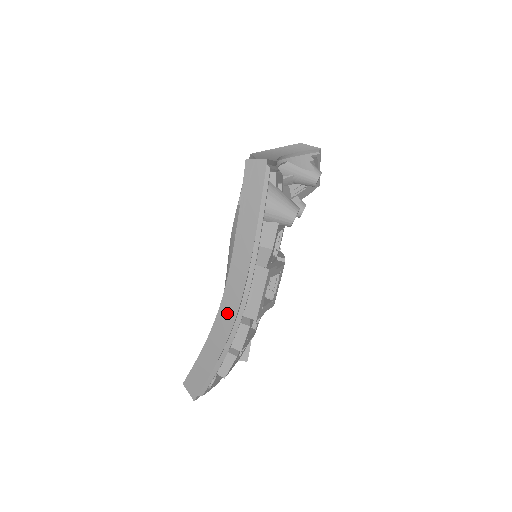
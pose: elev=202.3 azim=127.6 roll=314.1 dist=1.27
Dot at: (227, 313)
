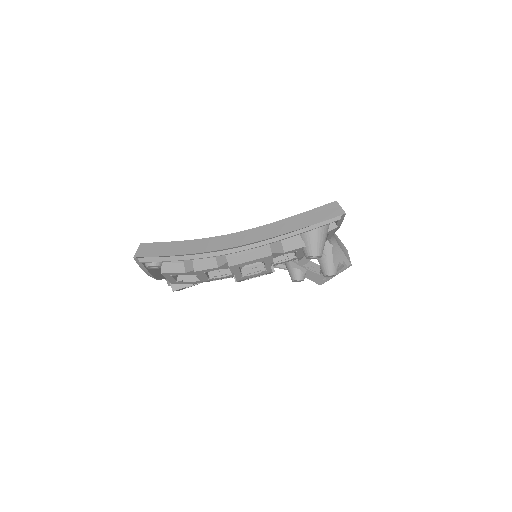
Dot at: (225, 242)
